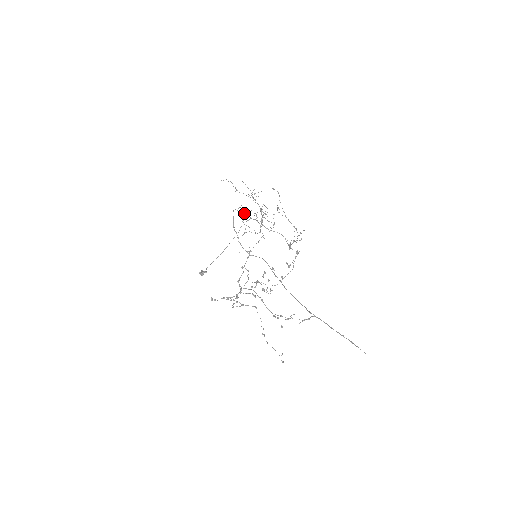
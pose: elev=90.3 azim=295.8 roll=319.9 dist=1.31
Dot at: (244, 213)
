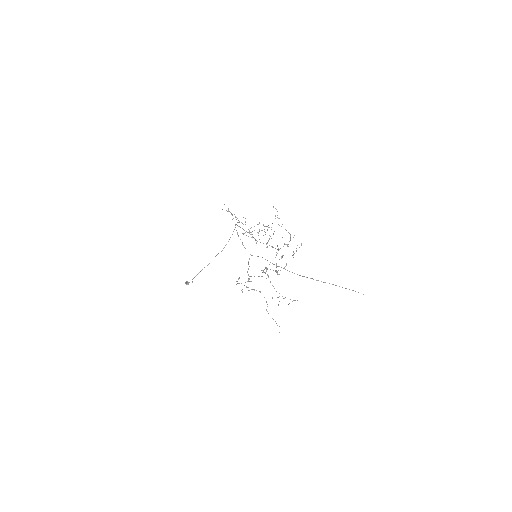
Dot at: occluded
